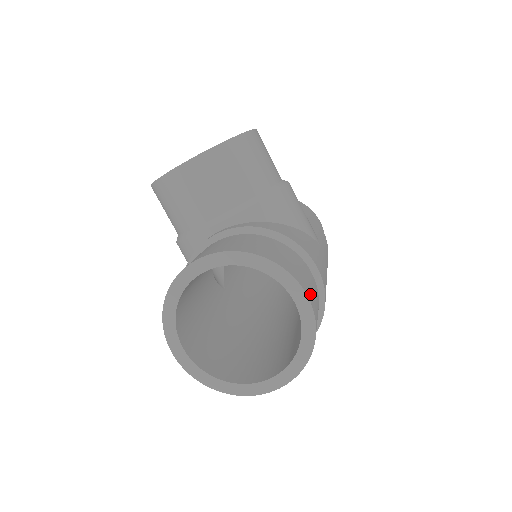
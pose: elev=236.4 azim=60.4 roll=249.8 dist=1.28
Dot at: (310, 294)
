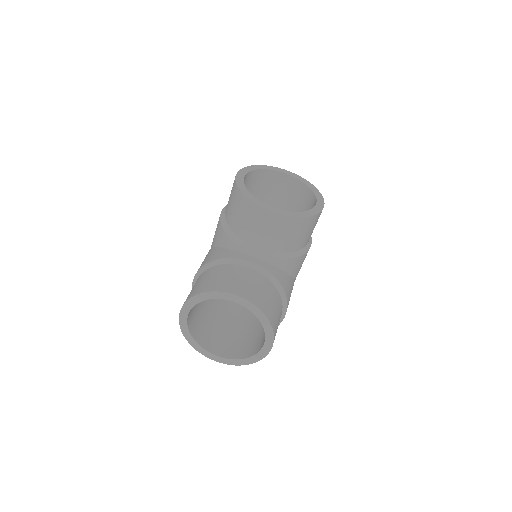
Dot at: occluded
